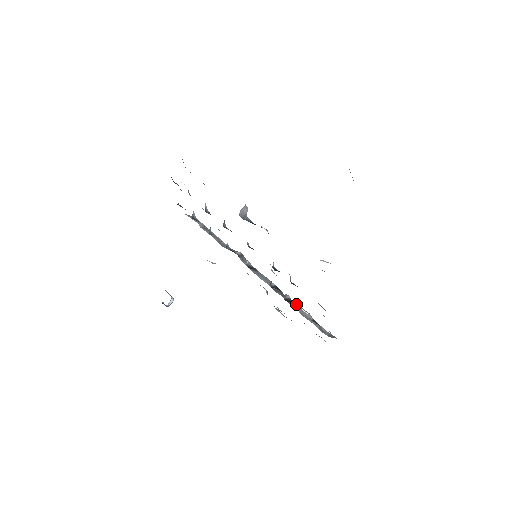
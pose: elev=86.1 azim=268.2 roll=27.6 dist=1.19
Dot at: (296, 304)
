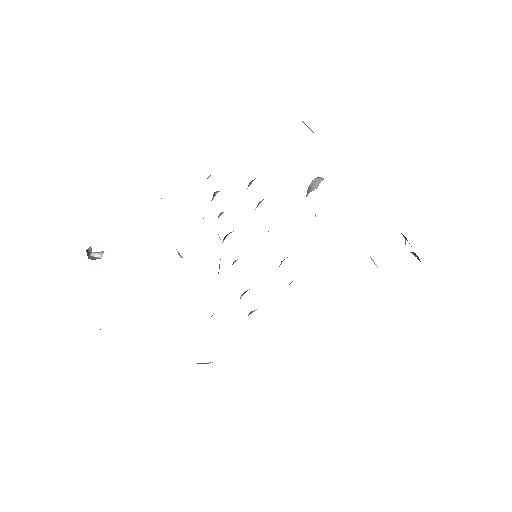
Dot at: occluded
